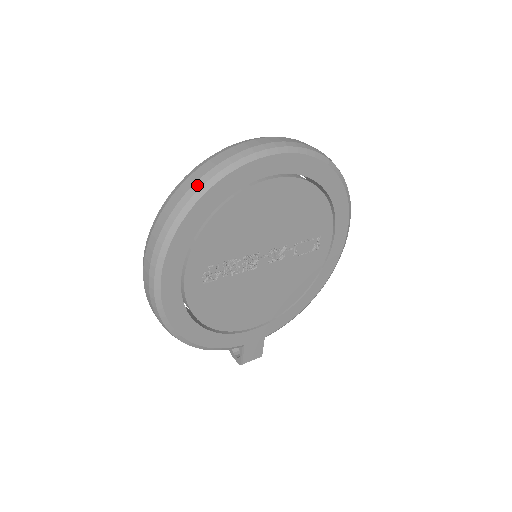
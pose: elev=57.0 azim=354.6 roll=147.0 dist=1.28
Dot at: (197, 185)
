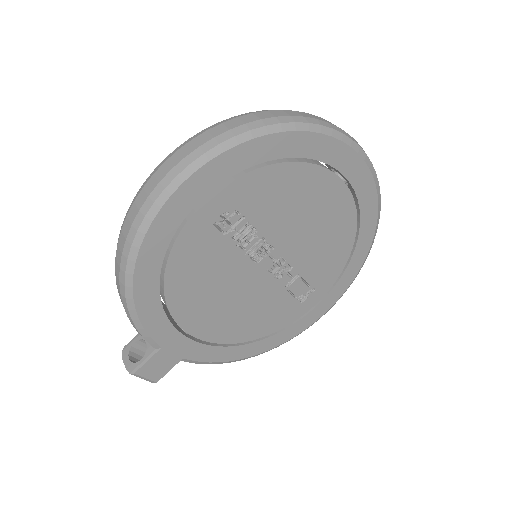
Dot at: (307, 119)
